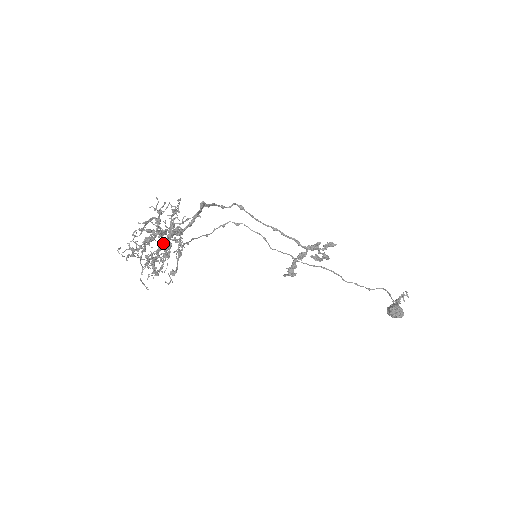
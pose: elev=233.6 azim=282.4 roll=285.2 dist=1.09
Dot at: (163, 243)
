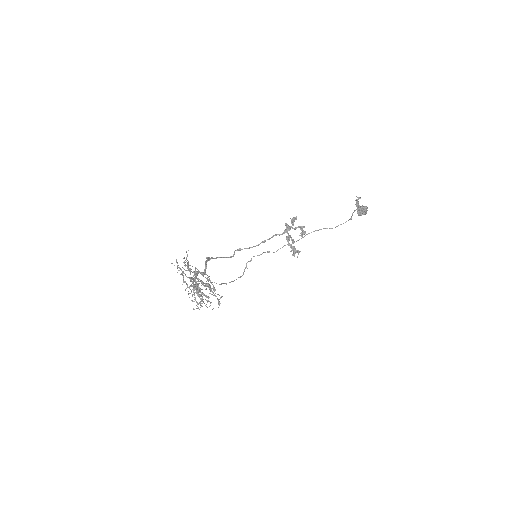
Dot at: (195, 280)
